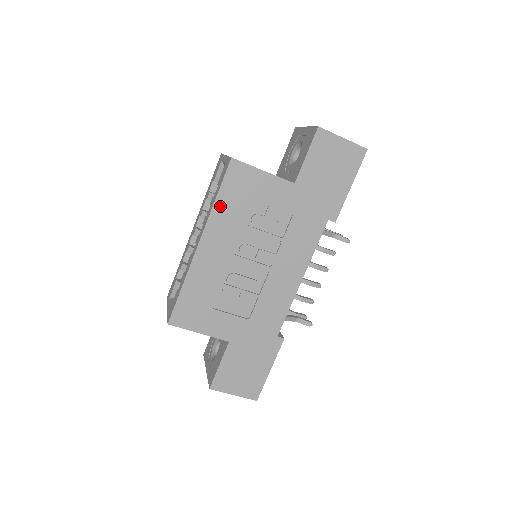
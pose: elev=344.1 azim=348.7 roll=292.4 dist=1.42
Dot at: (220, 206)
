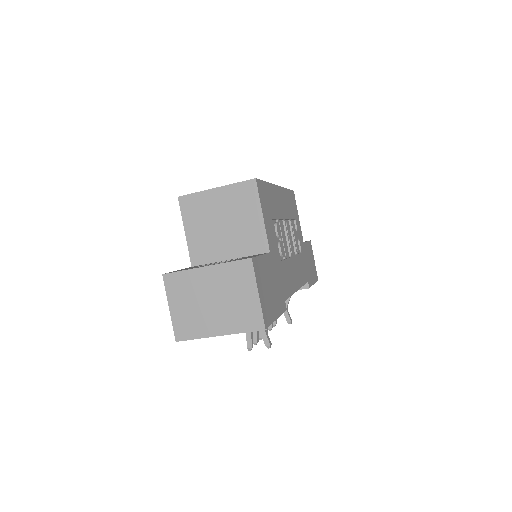
Dot at: (287, 194)
